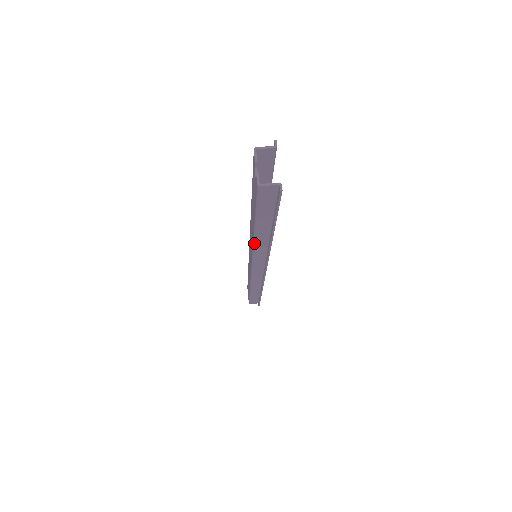
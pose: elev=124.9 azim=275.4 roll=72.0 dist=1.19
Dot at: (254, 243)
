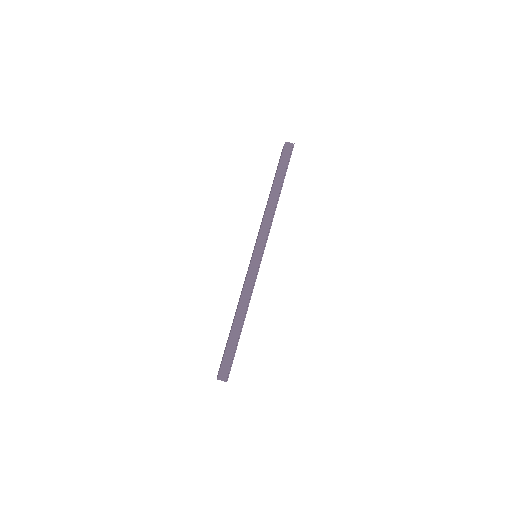
Dot at: occluded
